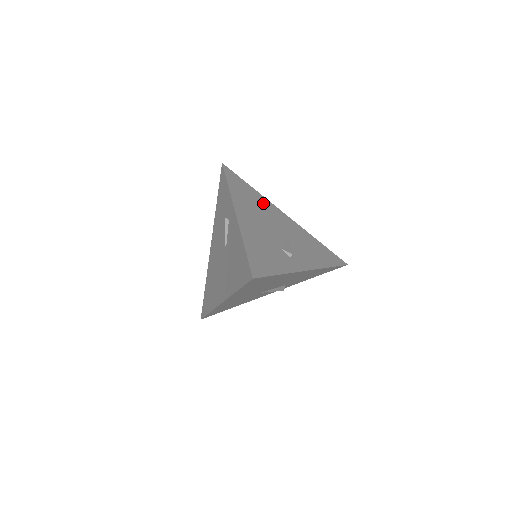
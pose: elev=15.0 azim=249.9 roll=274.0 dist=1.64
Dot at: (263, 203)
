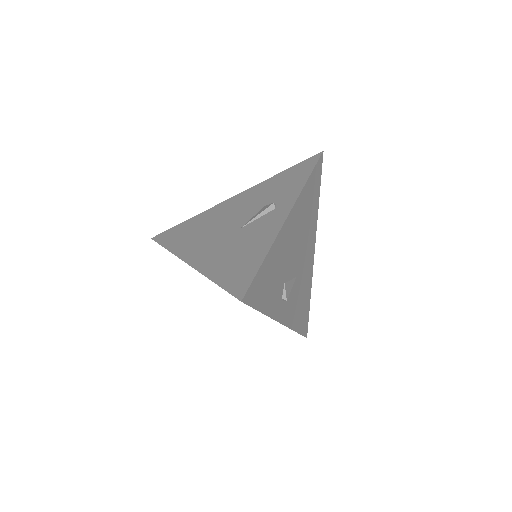
Dot at: (312, 223)
